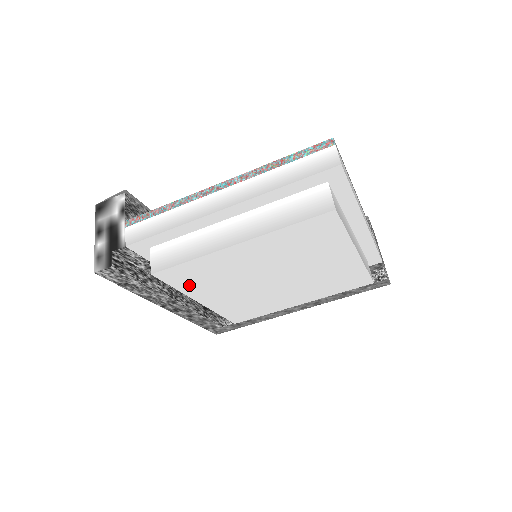
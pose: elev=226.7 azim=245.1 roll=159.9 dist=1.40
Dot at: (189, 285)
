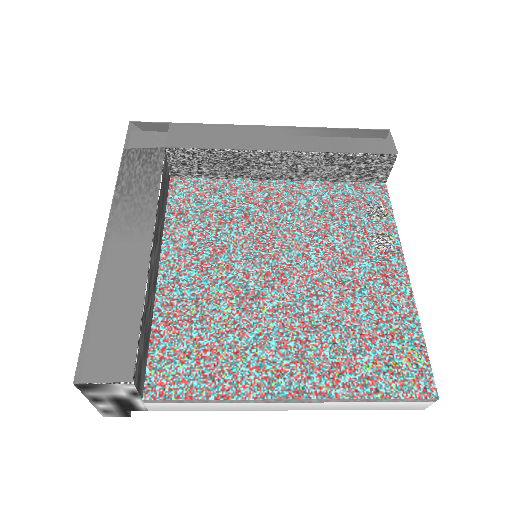
Dot at: occluded
